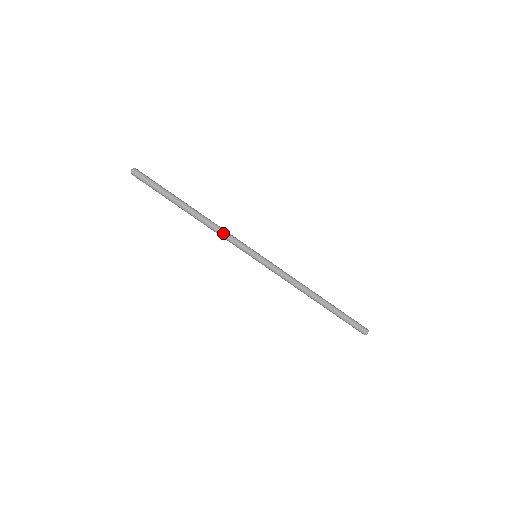
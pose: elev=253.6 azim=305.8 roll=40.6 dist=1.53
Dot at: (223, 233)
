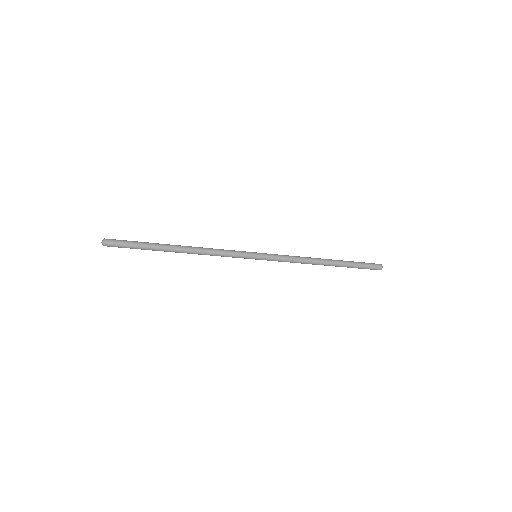
Dot at: occluded
